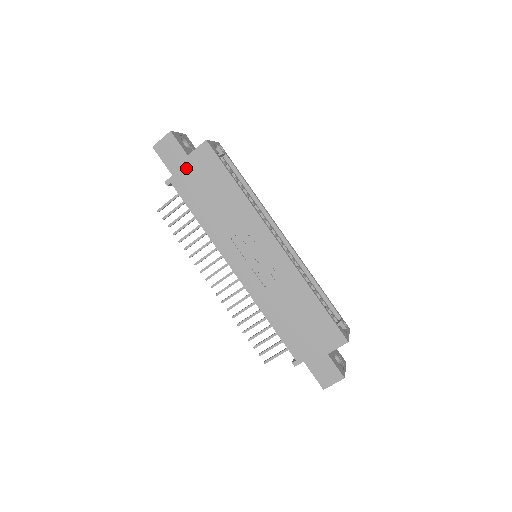
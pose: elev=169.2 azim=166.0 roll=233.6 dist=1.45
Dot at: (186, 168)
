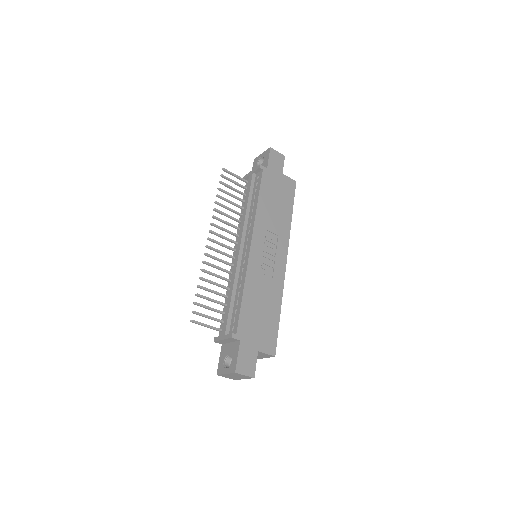
Dot at: (277, 176)
